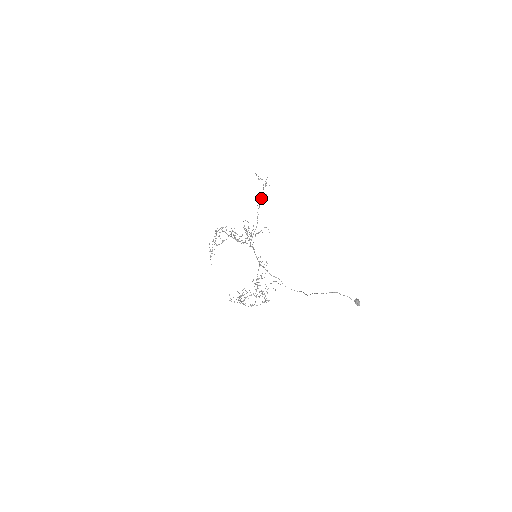
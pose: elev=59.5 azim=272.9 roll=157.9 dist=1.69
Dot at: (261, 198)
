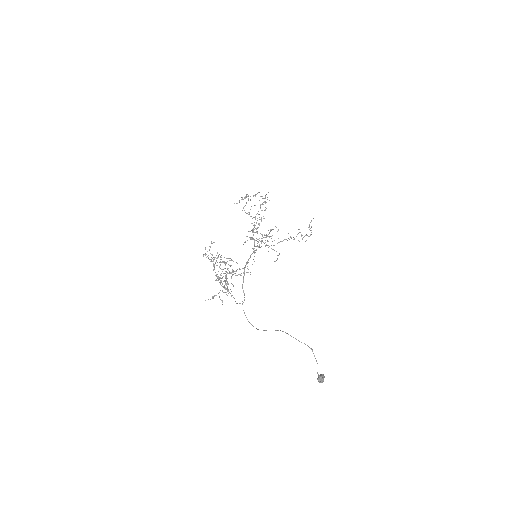
Dot at: occluded
